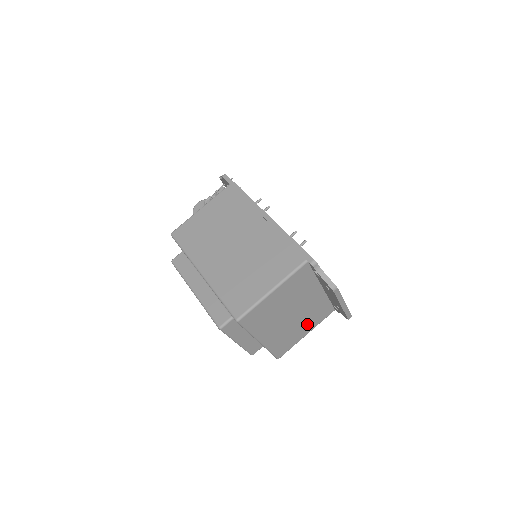
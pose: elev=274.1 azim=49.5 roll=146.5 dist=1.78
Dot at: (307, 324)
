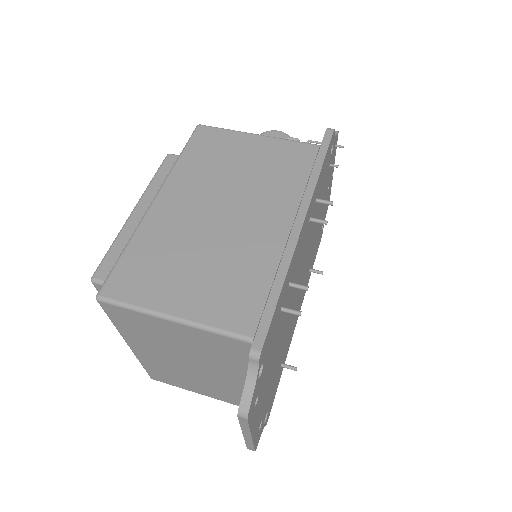
Dot at: (211, 389)
